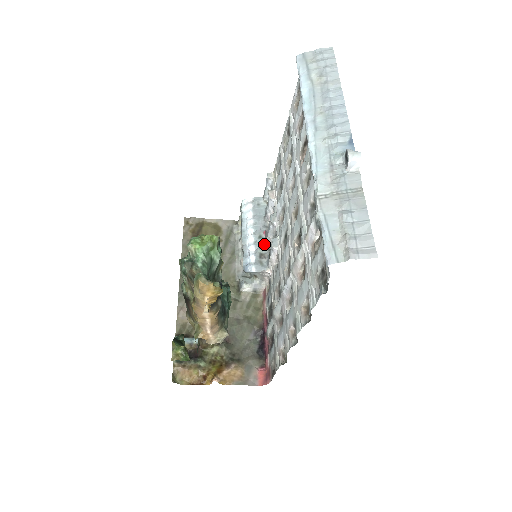
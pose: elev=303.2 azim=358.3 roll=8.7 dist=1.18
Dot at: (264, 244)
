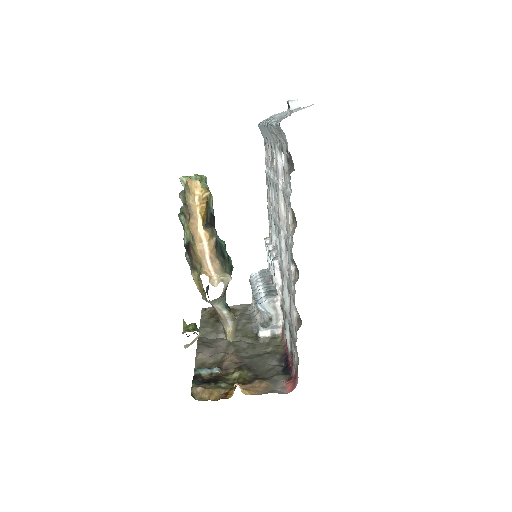
Dot at: (272, 286)
